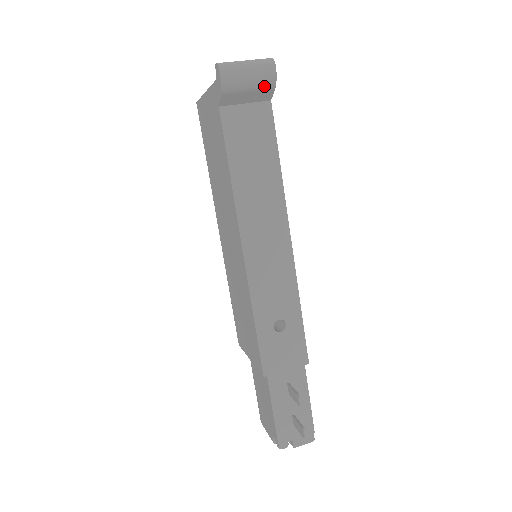
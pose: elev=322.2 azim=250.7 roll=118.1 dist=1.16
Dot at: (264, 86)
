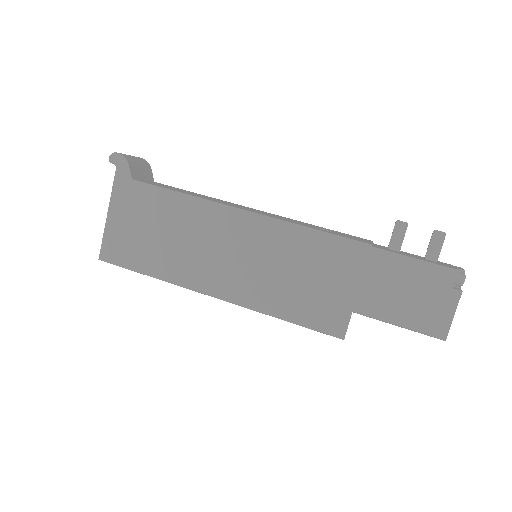
Dot at: (145, 165)
